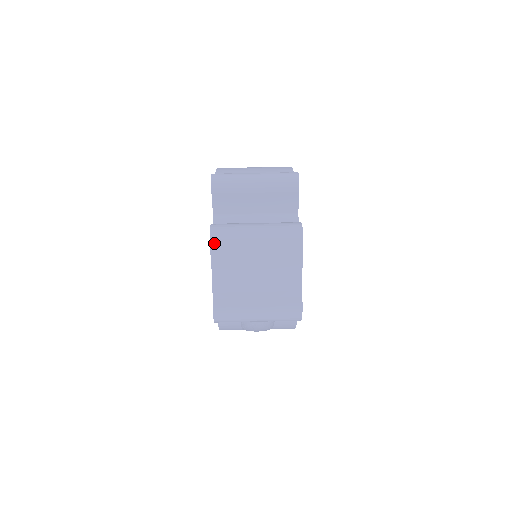
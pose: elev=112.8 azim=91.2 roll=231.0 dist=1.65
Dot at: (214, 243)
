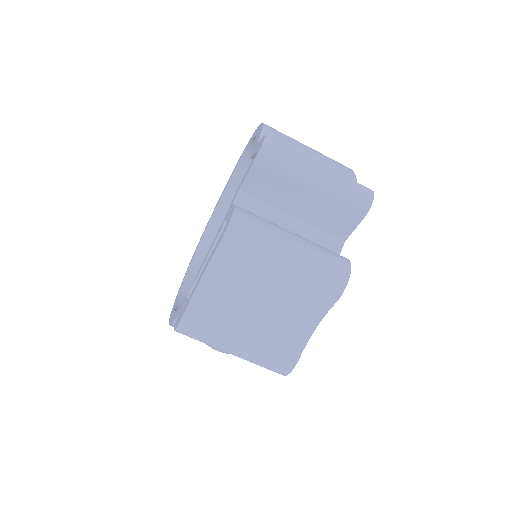
Dot at: (230, 237)
